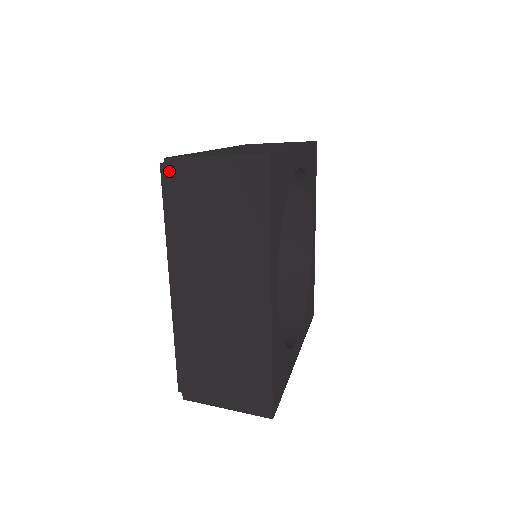
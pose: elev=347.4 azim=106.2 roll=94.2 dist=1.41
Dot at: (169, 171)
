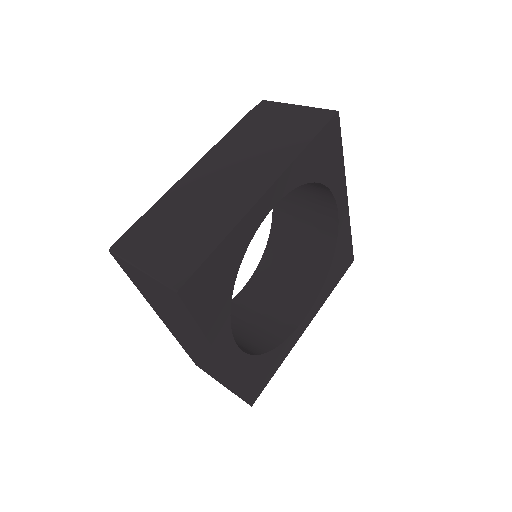
Dot at: (116, 260)
